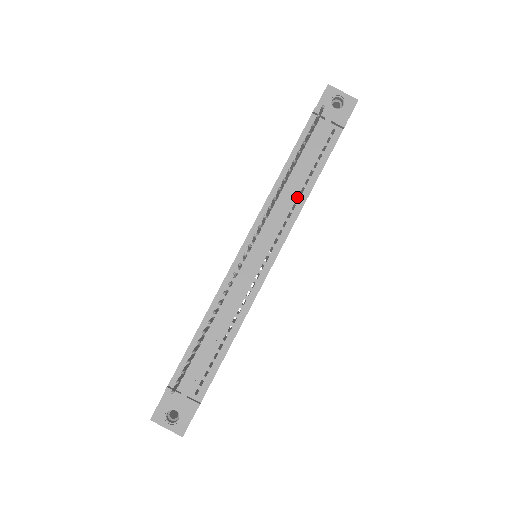
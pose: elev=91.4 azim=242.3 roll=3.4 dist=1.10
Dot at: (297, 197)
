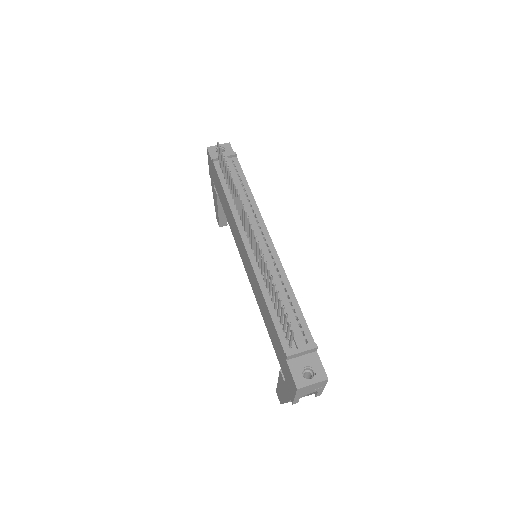
Dot at: occluded
